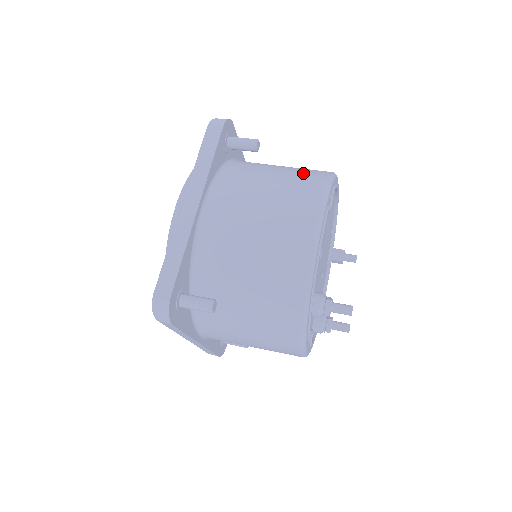
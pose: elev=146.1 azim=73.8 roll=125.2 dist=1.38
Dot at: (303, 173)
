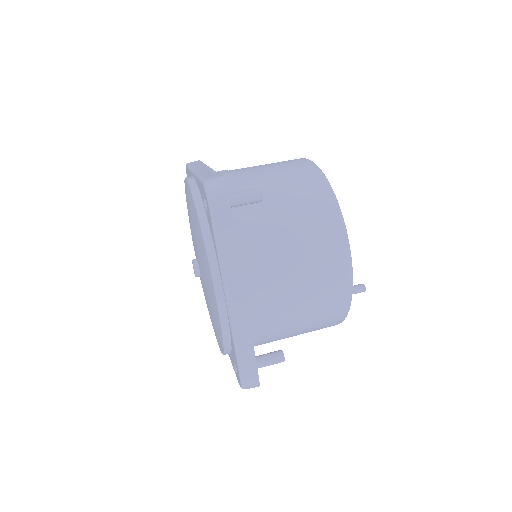
Dot at: (309, 204)
